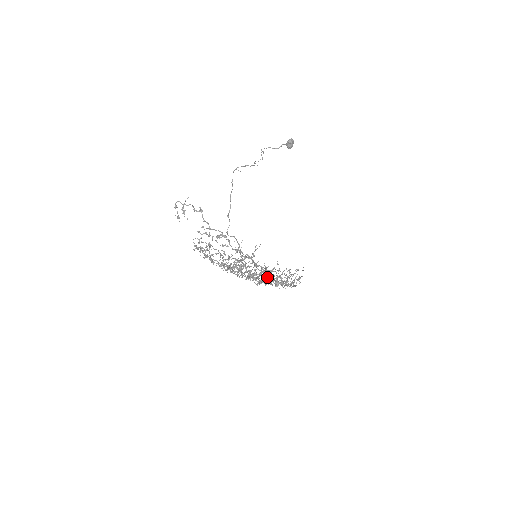
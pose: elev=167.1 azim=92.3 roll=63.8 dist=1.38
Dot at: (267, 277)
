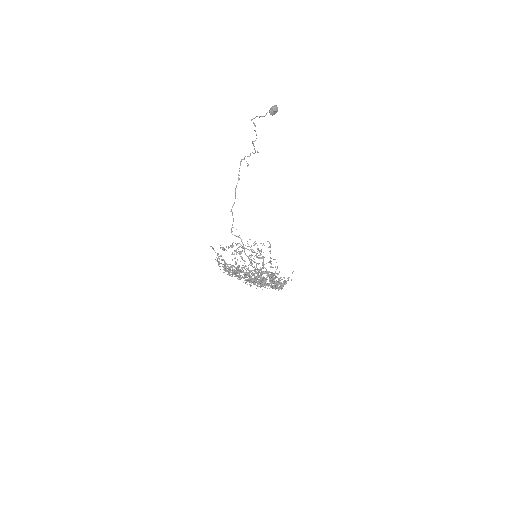
Dot at: occluded
